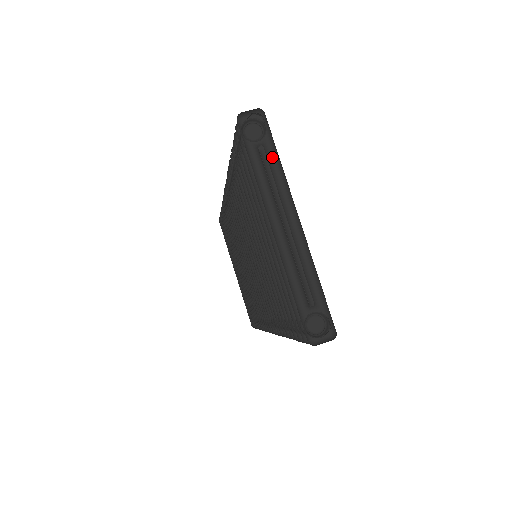
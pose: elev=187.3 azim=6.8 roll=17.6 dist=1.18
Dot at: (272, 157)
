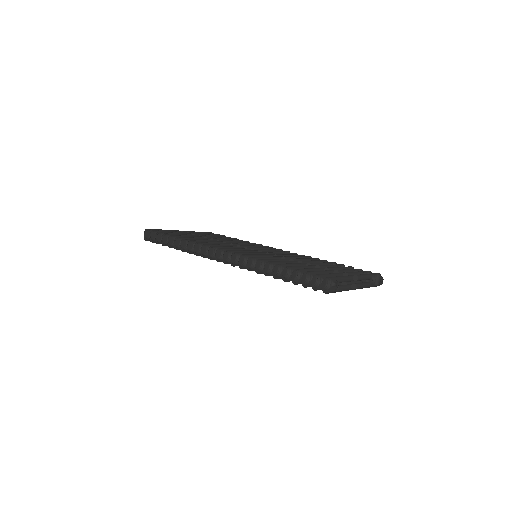
Dot at: (337, 278)
